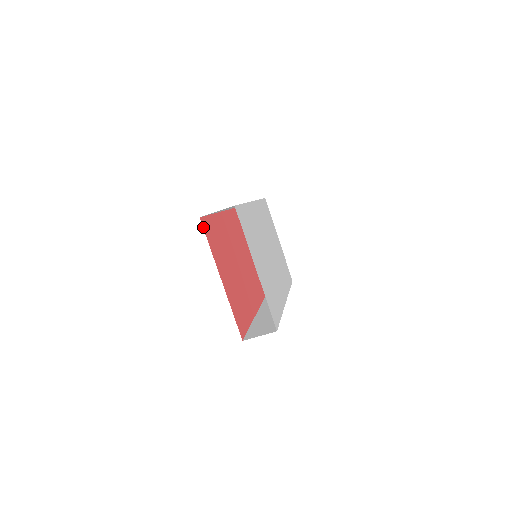
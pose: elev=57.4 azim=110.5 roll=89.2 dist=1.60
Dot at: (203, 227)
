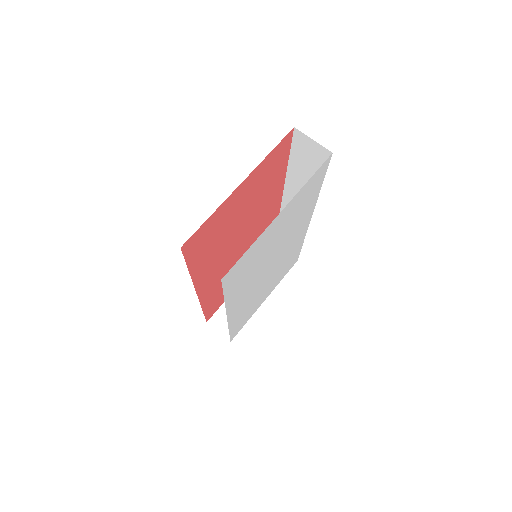
Dot at: (286, 136)
